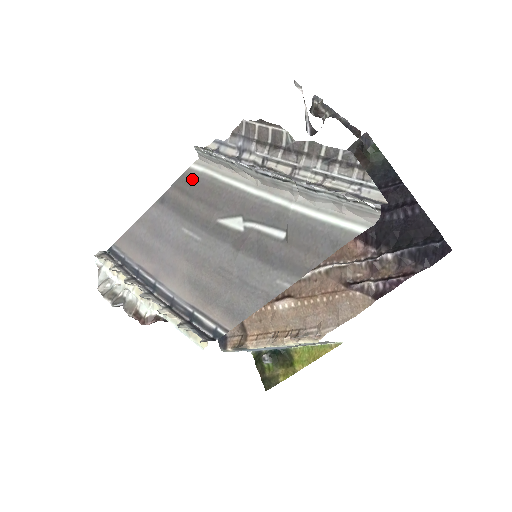
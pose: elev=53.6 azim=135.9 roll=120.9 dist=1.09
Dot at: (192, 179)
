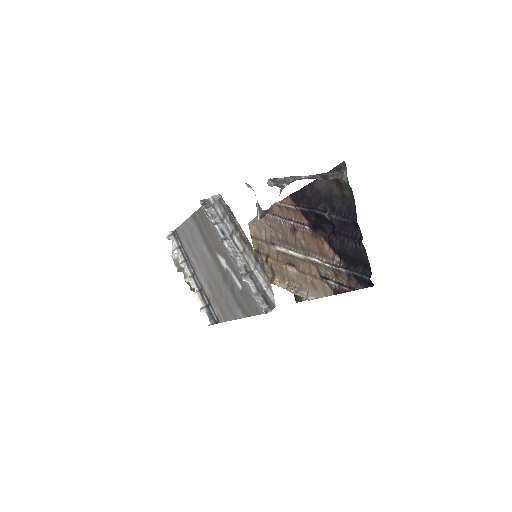
Dot at: (205, 215)
